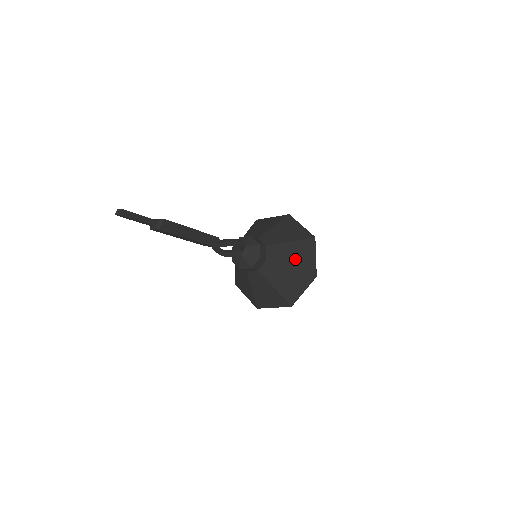
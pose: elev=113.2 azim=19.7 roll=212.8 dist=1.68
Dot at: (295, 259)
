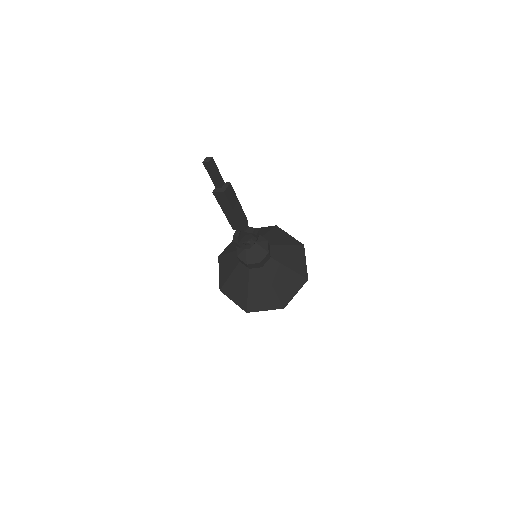
Dot at: (291, 261)
